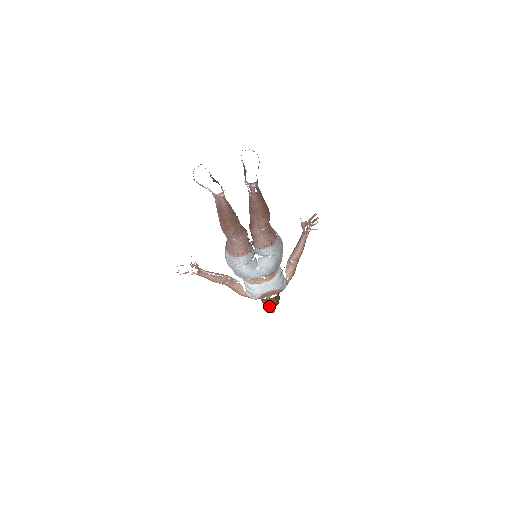
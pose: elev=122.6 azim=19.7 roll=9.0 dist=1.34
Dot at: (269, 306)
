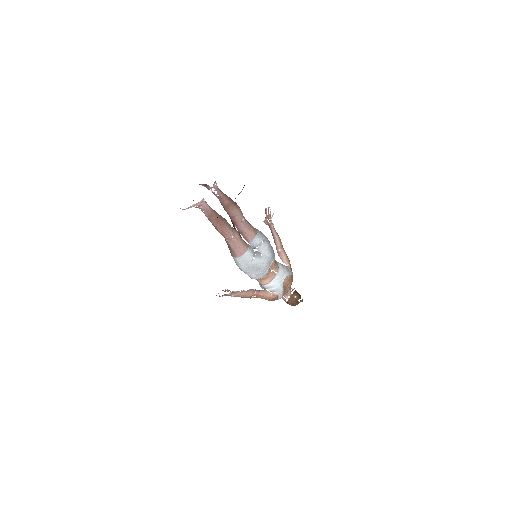
Dot at: (296, 300)
